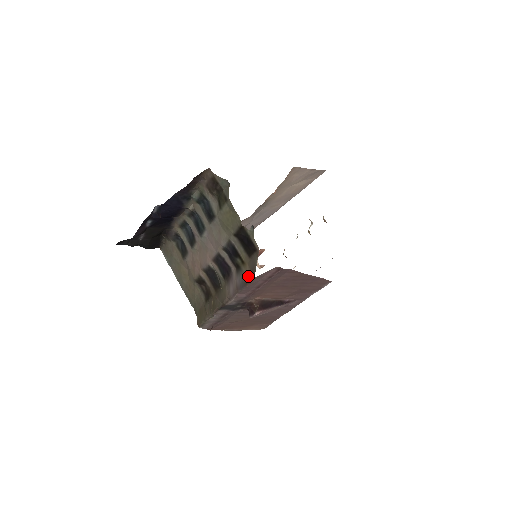
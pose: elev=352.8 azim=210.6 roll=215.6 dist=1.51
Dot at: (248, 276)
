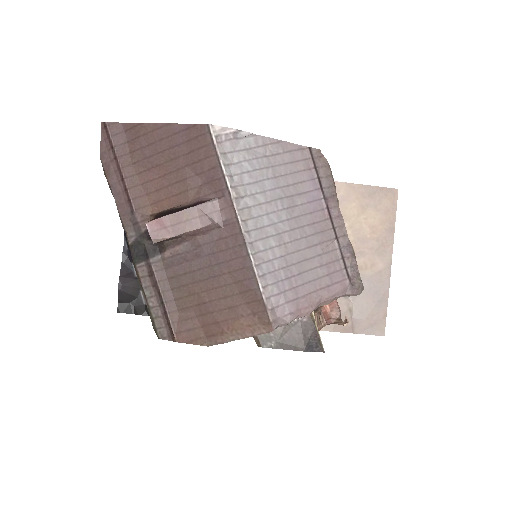
Dot at: (107, 172)
